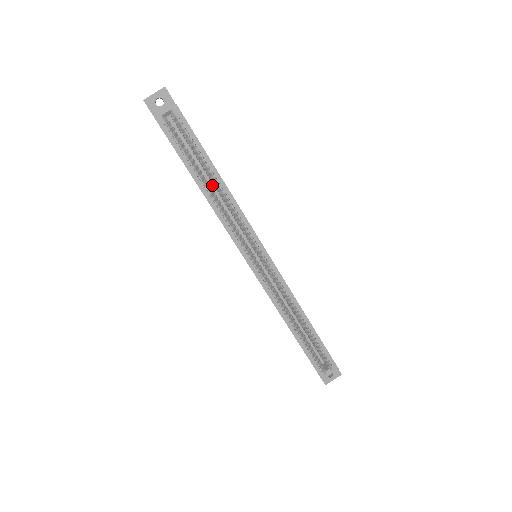
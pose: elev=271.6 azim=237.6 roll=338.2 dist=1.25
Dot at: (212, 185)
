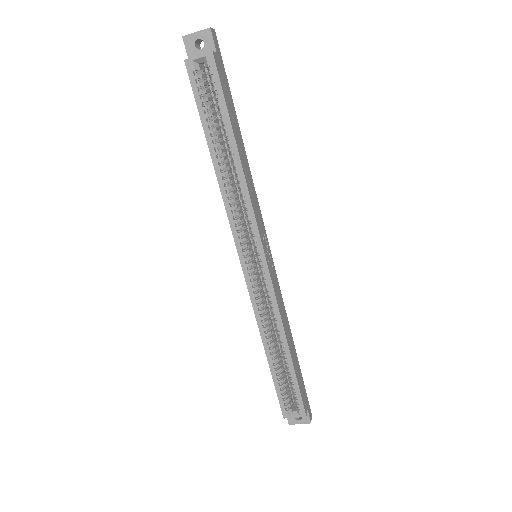
Dot at: occluded
